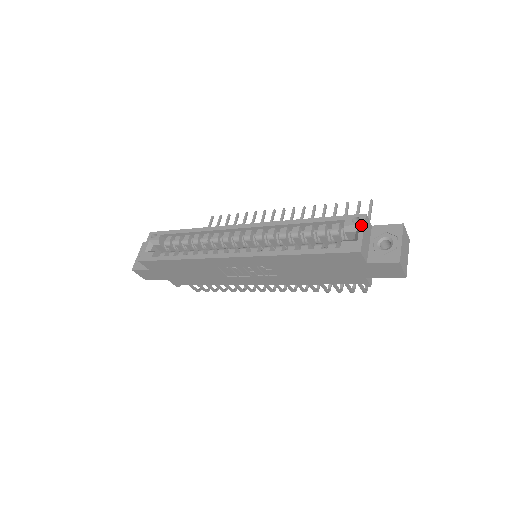
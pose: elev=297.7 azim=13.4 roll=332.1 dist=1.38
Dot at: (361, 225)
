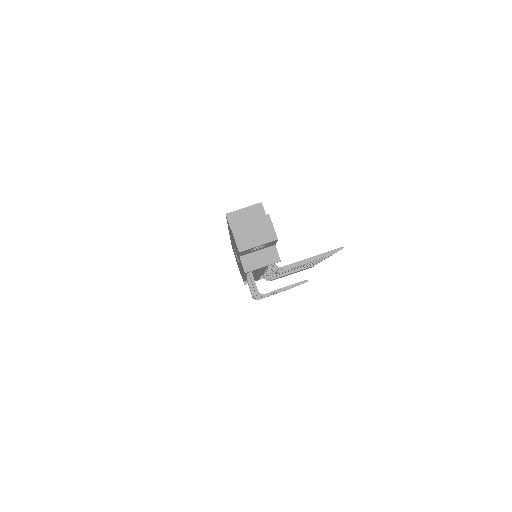
Dot at: (250, 206)
